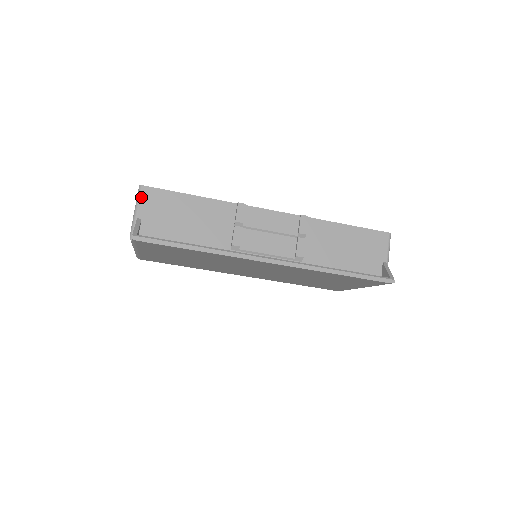
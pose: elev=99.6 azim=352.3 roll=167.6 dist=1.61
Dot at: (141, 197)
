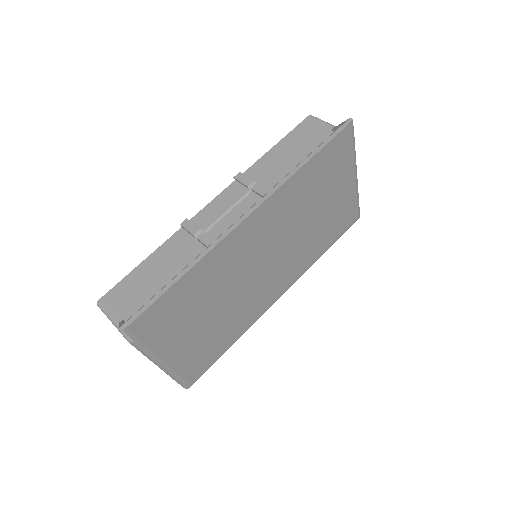
Dot at: (106, 308)
